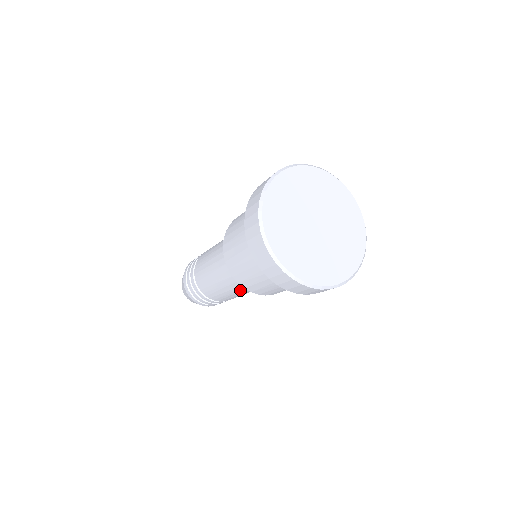
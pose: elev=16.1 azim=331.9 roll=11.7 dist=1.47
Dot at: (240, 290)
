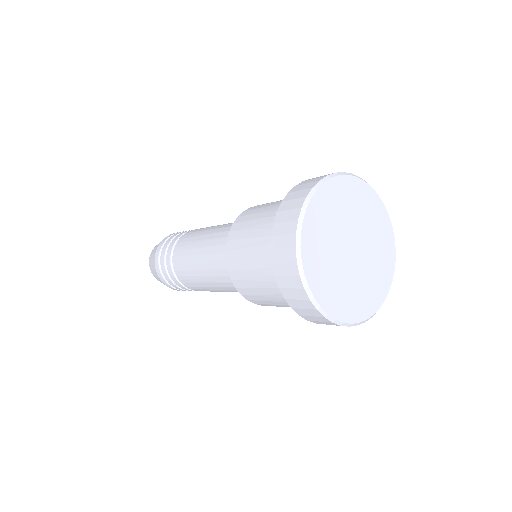
Dot at: occluded
